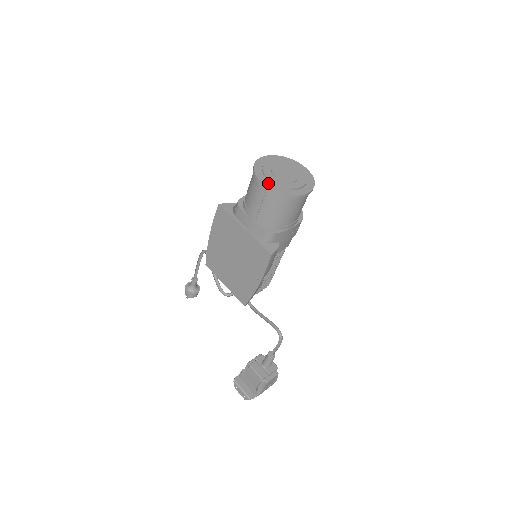
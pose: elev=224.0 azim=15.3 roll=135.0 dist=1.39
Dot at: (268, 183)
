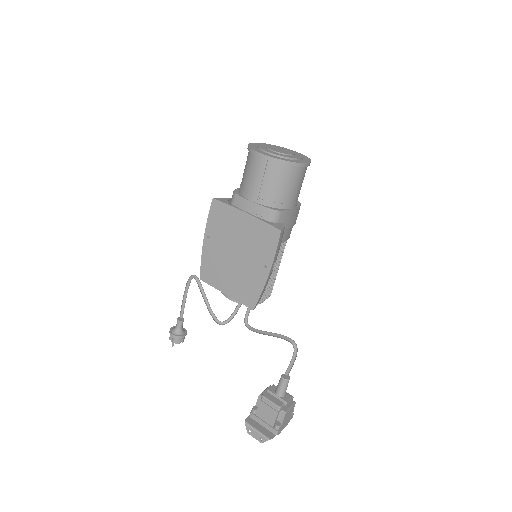
Dot at: (268, 154)
